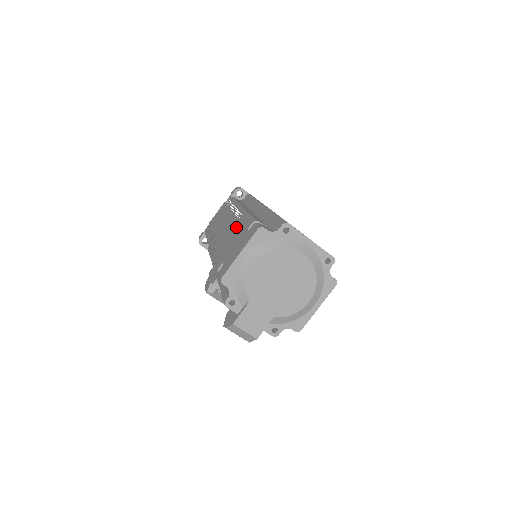
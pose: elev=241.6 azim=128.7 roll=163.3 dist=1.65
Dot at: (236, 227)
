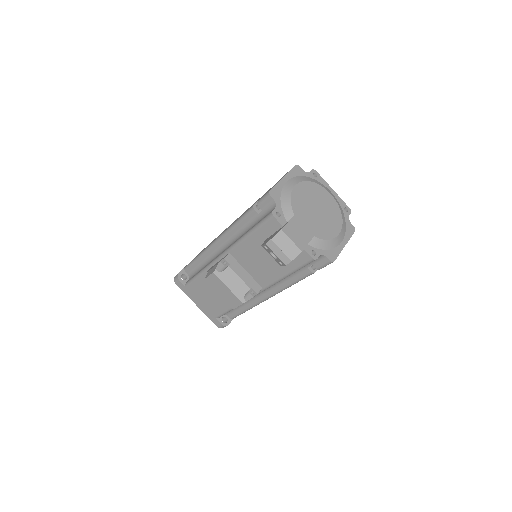
Dot at: occluded
